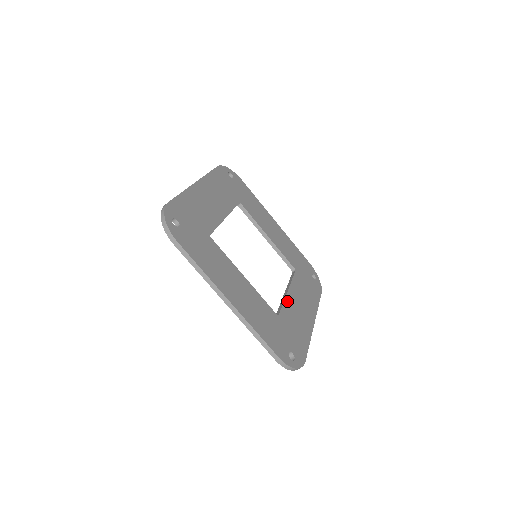
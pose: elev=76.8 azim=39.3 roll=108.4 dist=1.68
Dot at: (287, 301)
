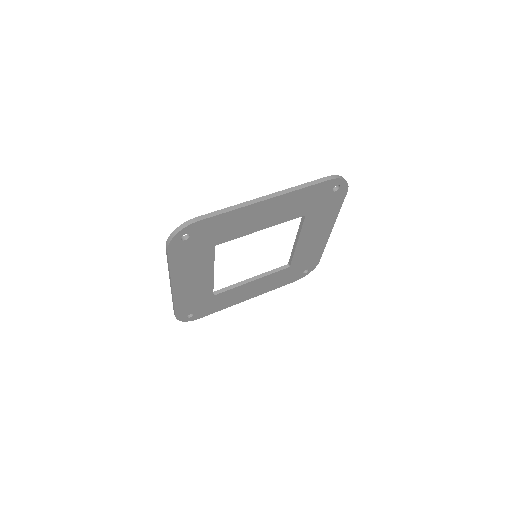
Dot at: (240, 287)
